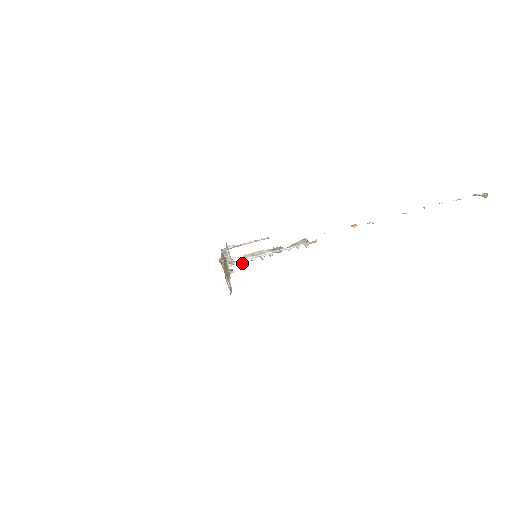
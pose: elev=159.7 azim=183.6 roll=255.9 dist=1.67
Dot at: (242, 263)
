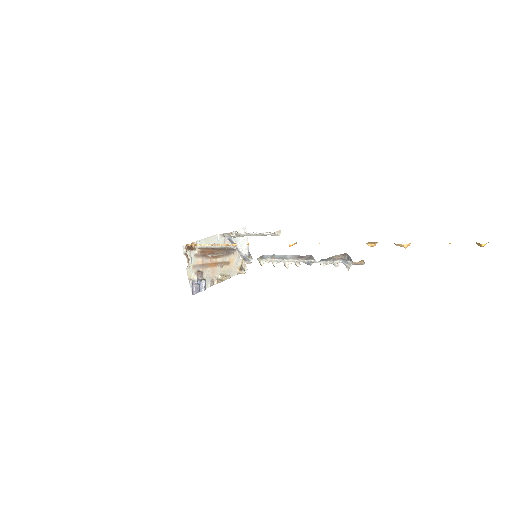
Dot at: (261, 264)
